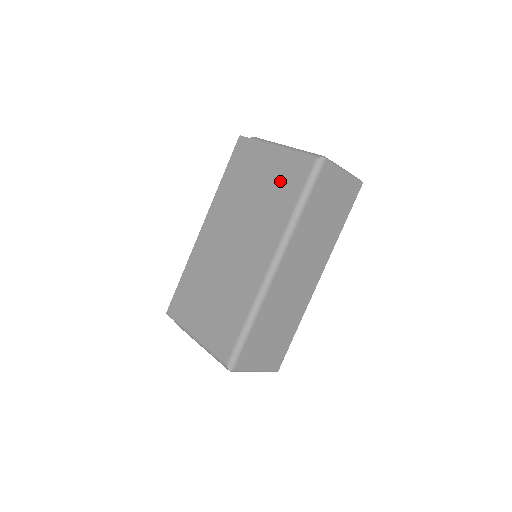
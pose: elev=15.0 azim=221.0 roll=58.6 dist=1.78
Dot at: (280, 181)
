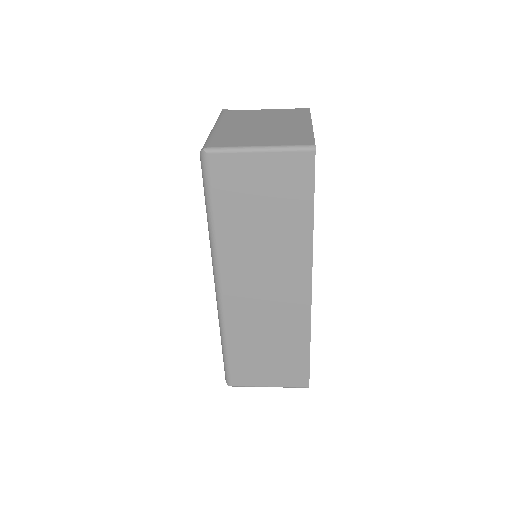
Dot at: occluded
